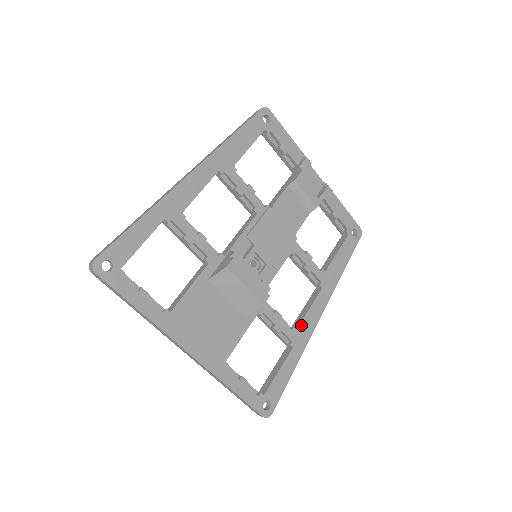
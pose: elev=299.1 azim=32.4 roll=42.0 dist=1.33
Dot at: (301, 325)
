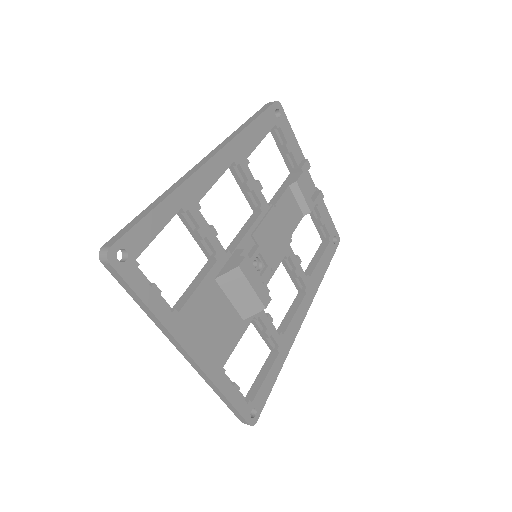
Dot at: (287, 330)
